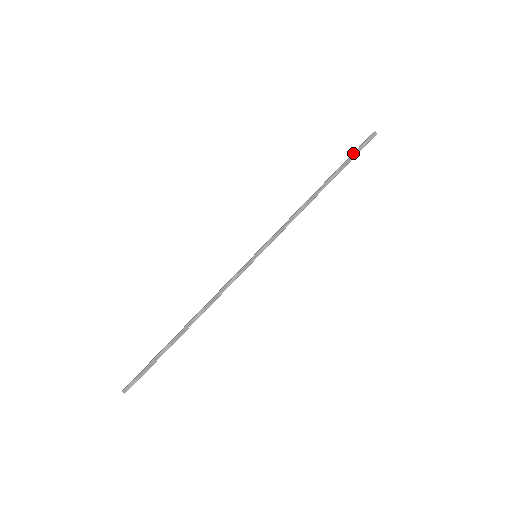
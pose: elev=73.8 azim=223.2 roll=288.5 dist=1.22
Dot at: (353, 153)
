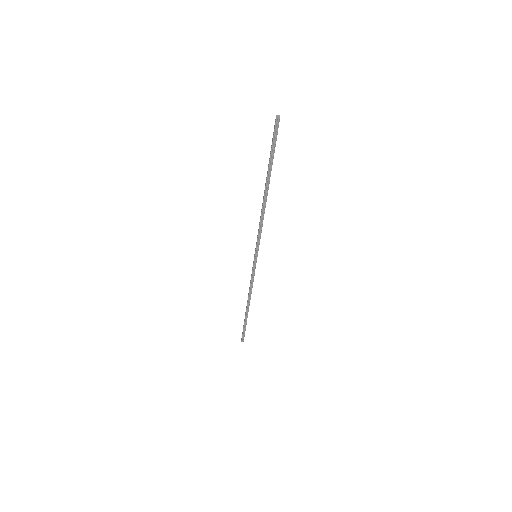
Dot at: (271, 149)
